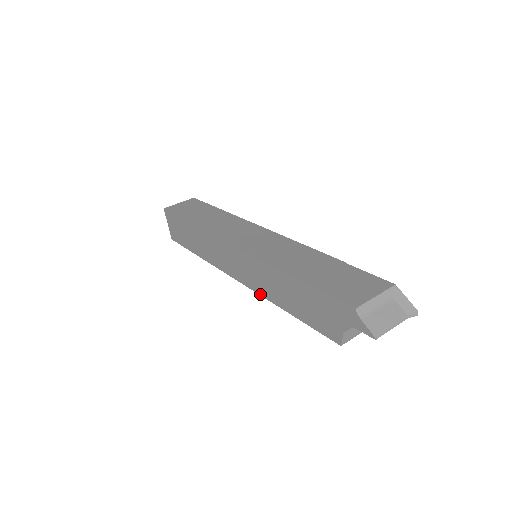
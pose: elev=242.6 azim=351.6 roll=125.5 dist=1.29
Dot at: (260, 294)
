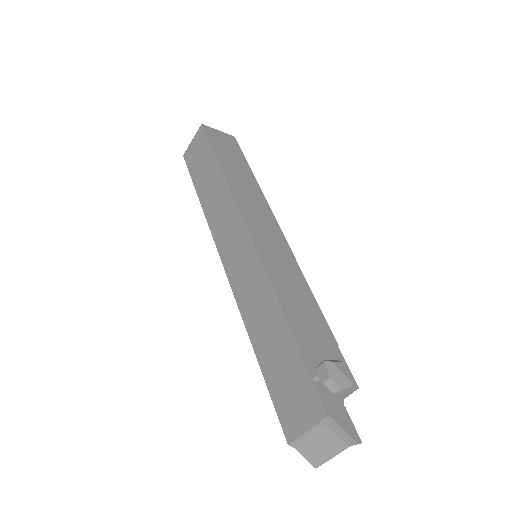
Dot at: occluded
